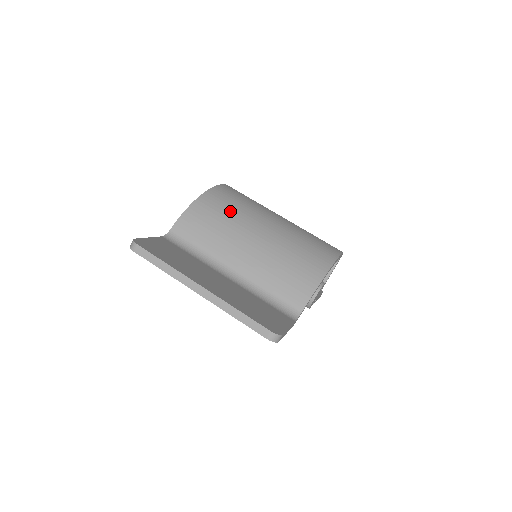
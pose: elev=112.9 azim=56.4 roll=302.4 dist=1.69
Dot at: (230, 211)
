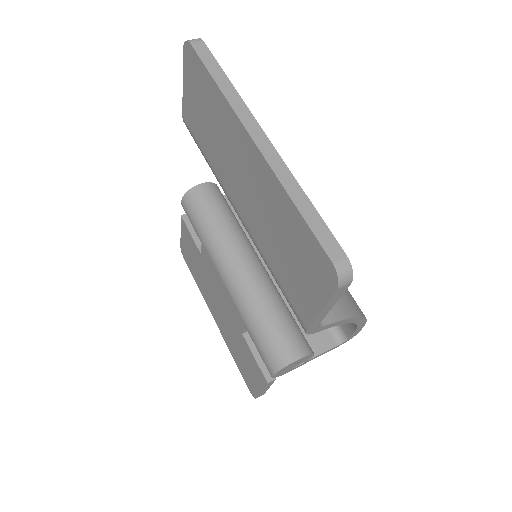
Dot at: occluded
